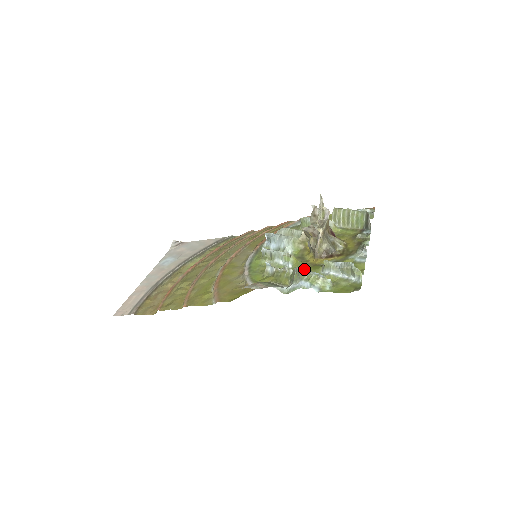
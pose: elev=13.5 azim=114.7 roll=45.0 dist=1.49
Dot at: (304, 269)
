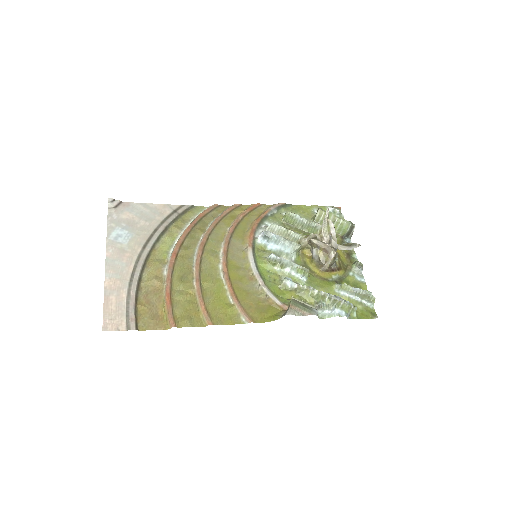
Dot at: (340, 298)
